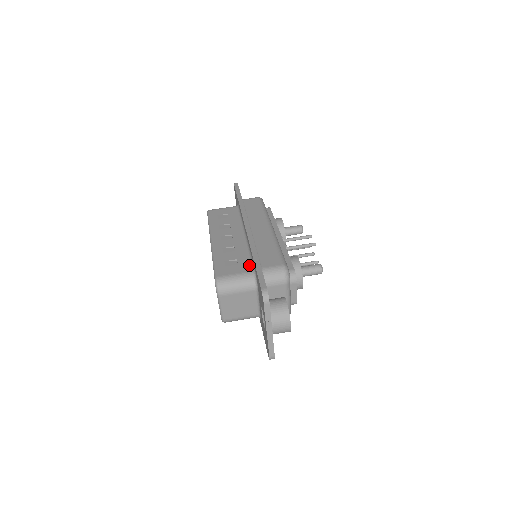
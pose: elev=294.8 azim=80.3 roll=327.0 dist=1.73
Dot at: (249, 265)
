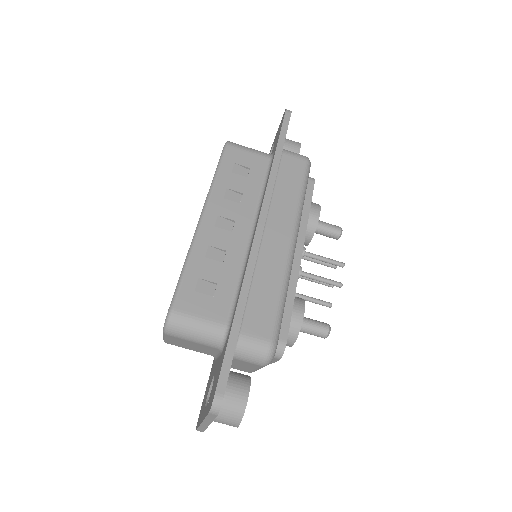
Dot at: (228, 307)
